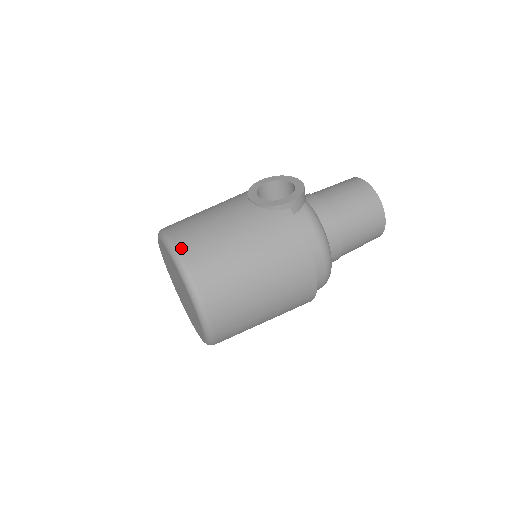
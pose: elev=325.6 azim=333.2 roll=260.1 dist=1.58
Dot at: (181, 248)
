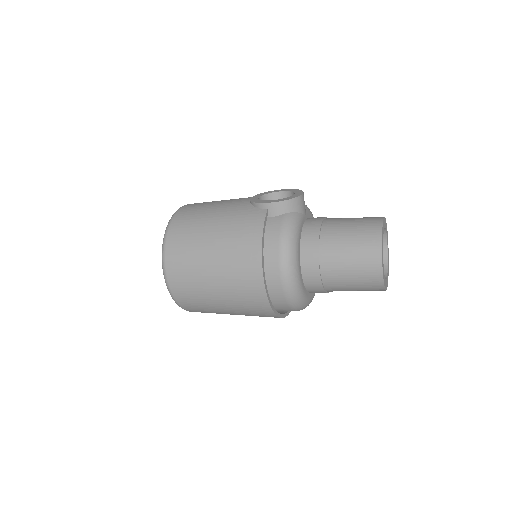
Dot at: (178, 213)
